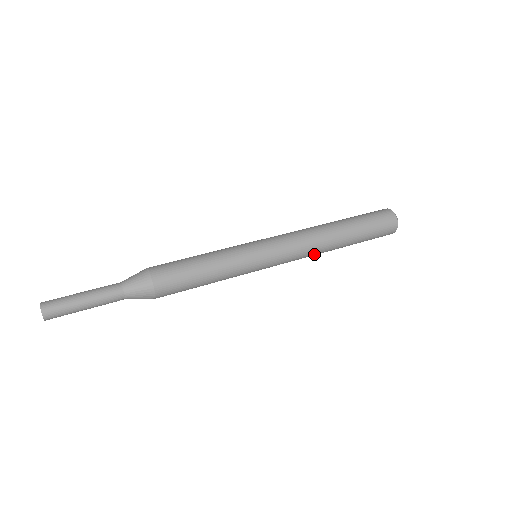
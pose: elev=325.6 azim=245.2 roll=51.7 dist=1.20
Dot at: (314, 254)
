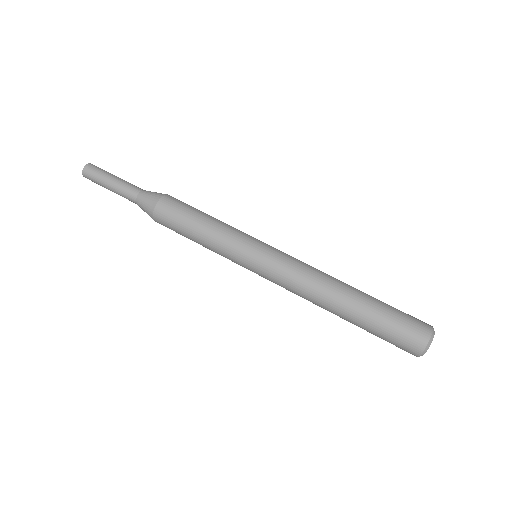
Dot at: (308, 300)
